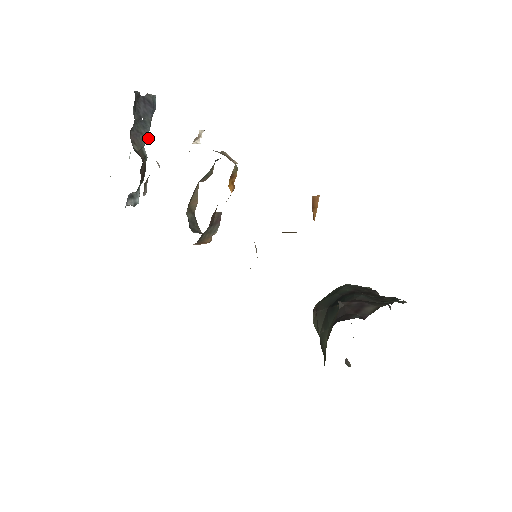
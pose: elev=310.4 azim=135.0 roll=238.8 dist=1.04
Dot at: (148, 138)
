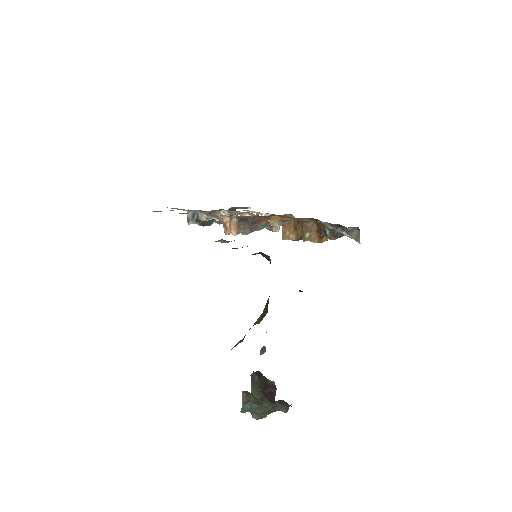
Dot at: (219, 224)
